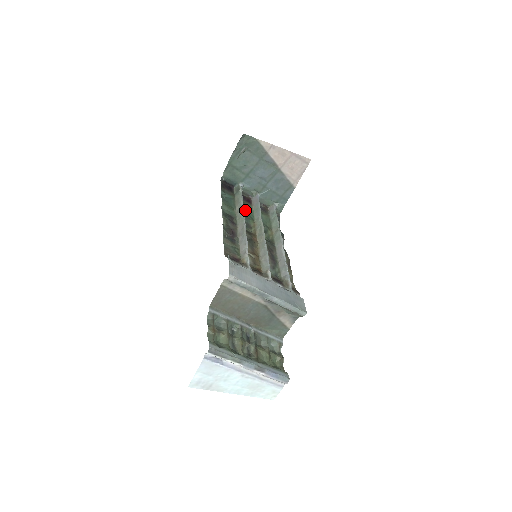
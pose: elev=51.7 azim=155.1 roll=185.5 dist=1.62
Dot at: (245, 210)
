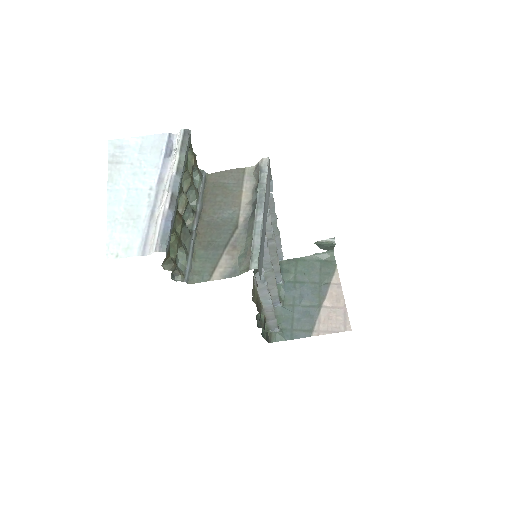
Dot at: occluded
